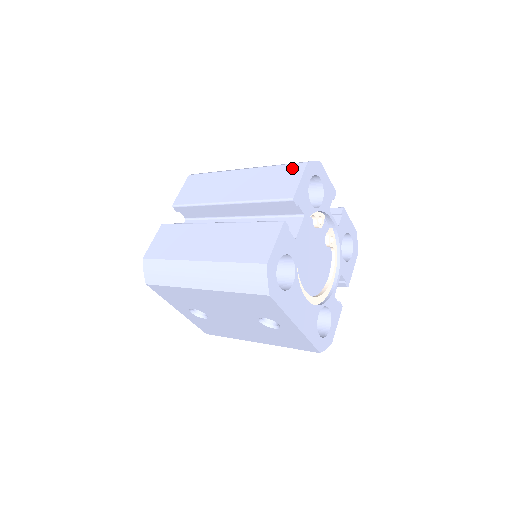
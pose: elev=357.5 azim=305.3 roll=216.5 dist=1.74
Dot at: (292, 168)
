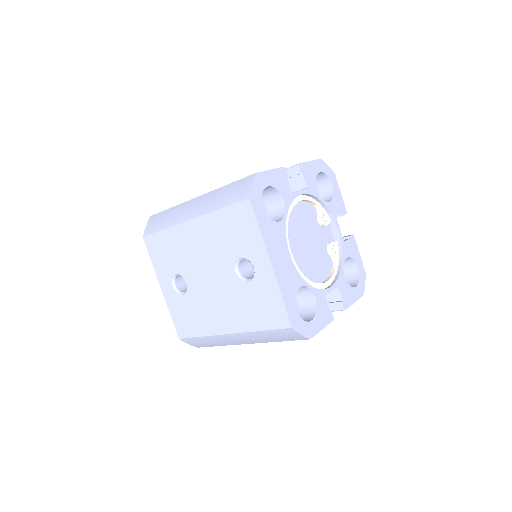
Dot at: occluded
